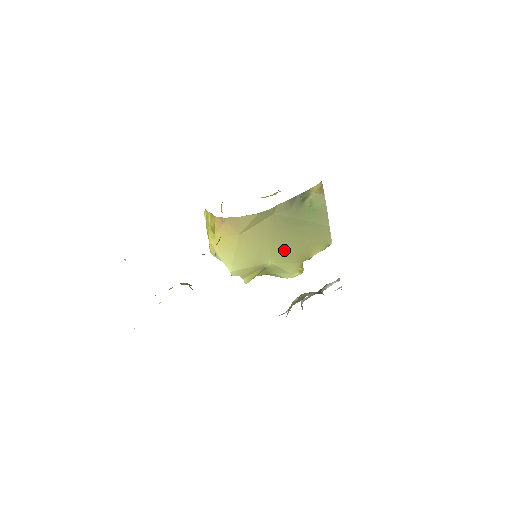
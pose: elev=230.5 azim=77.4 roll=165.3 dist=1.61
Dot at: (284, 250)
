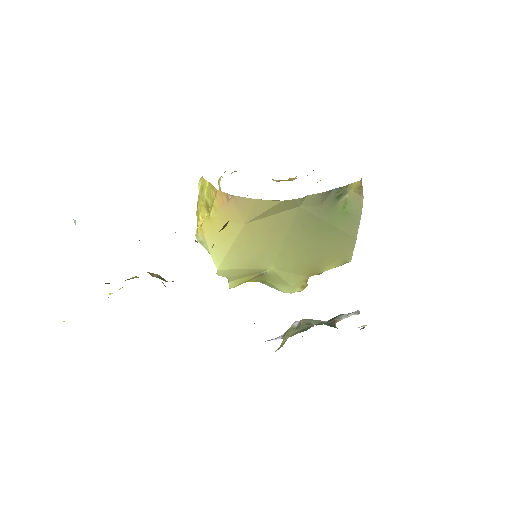
Dot at: (294, 256)
